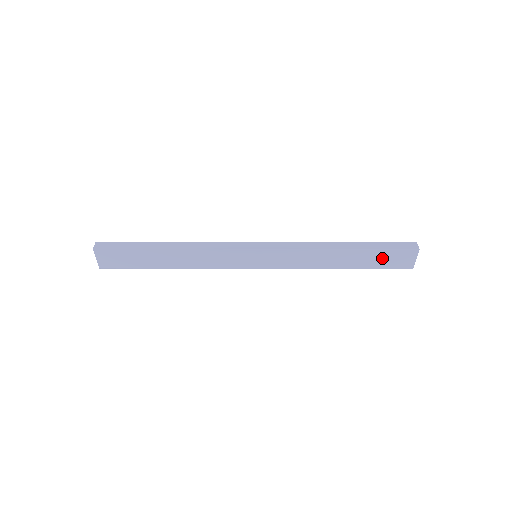
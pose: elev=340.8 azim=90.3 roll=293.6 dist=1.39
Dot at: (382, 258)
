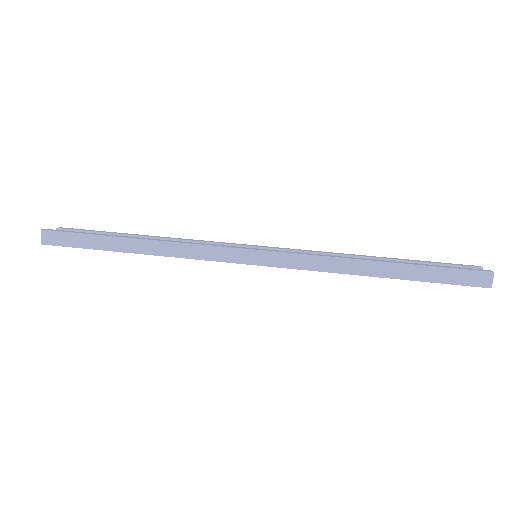
Dot at: occluded
